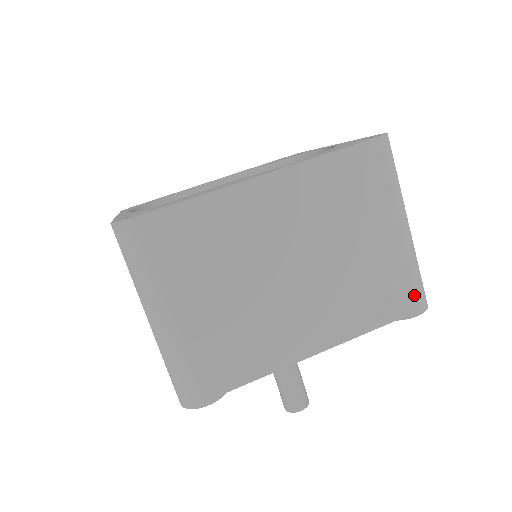
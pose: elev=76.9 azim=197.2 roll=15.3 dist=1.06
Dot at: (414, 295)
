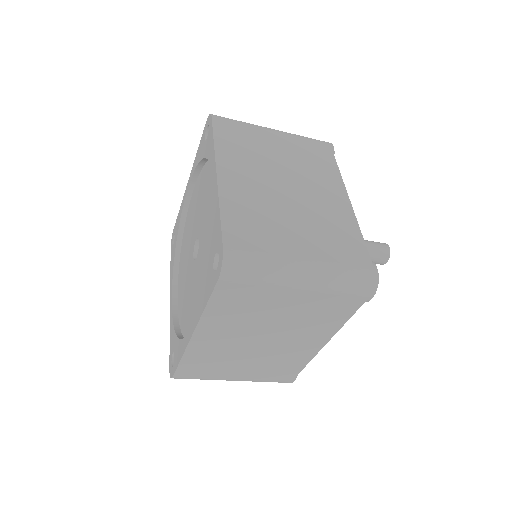
Dot at: (356, 296)
